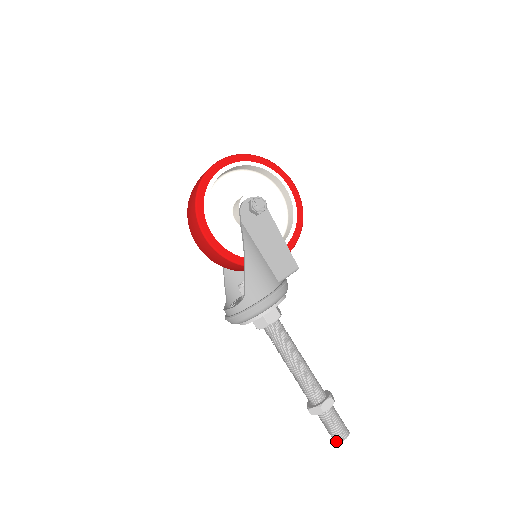
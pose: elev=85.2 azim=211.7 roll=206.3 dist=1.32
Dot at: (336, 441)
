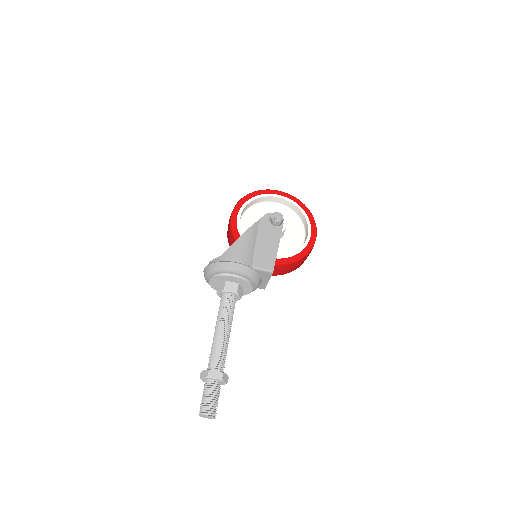
Dot at: (200, 415)
